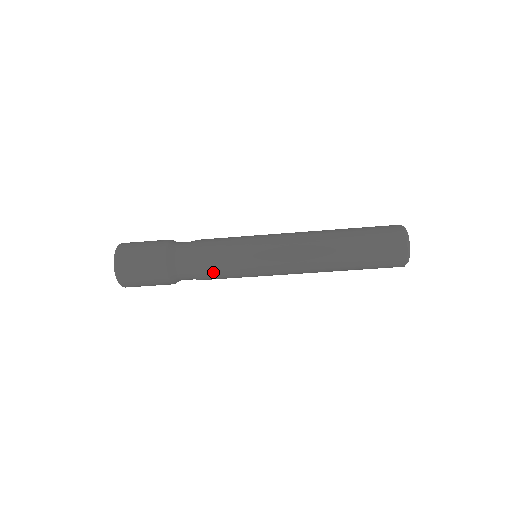
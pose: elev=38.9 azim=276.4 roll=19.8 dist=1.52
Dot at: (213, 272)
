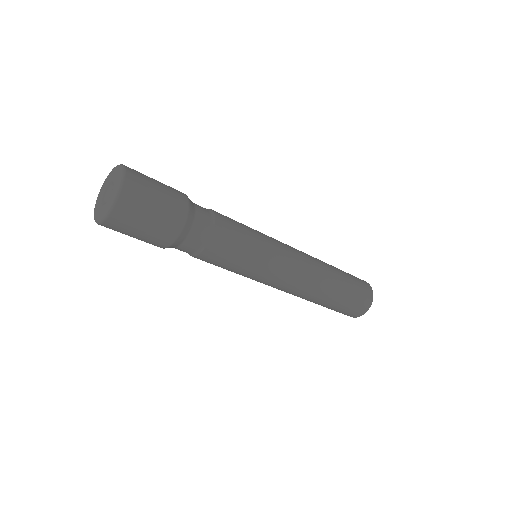
Dot at: occluded
